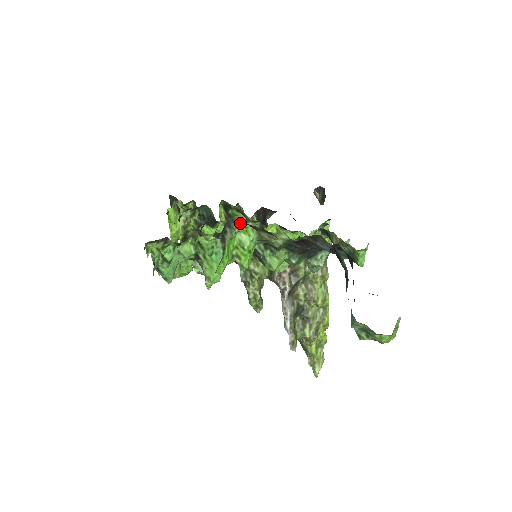
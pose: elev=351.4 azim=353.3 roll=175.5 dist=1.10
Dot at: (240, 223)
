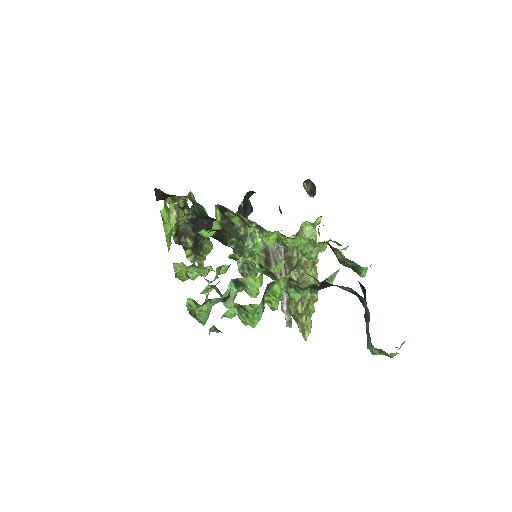
Dot at: (275, 281)
